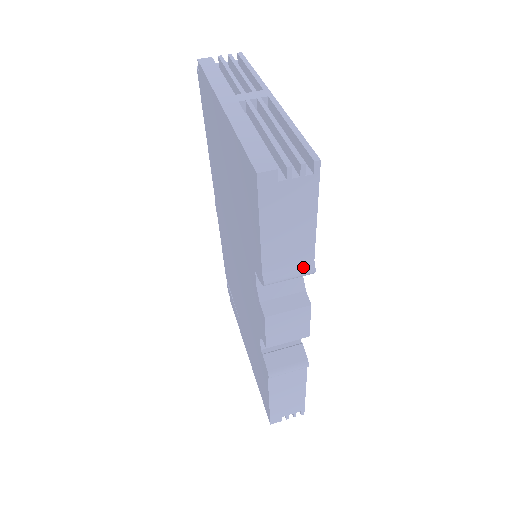
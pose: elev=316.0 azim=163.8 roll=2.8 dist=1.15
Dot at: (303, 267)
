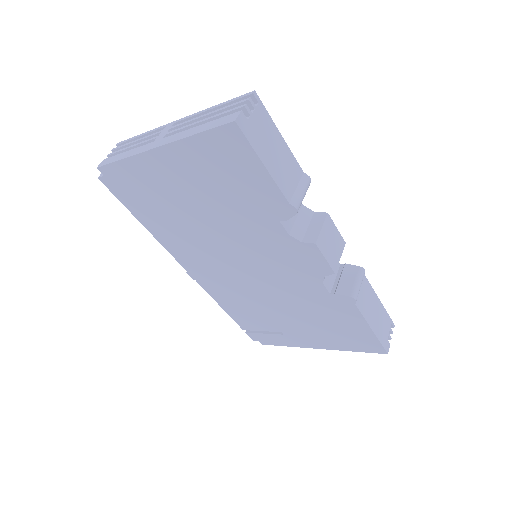
Dot at: (303, 181)
